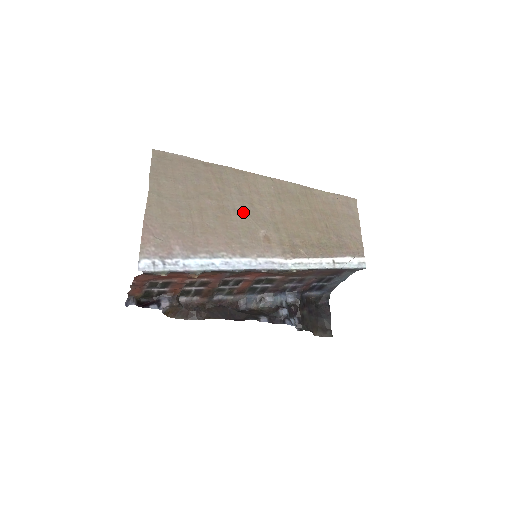
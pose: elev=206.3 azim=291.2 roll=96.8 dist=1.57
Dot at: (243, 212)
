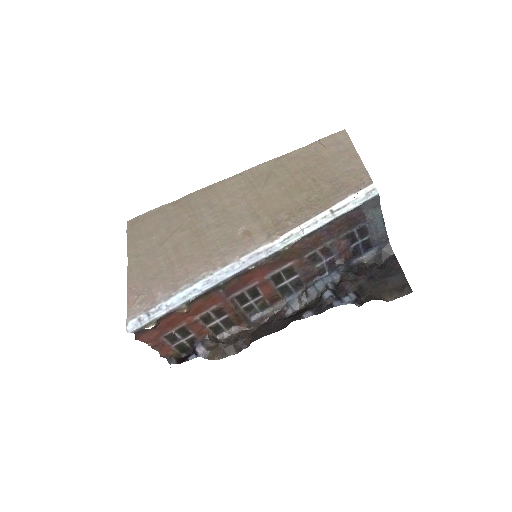
Dot at: (217, 223)
